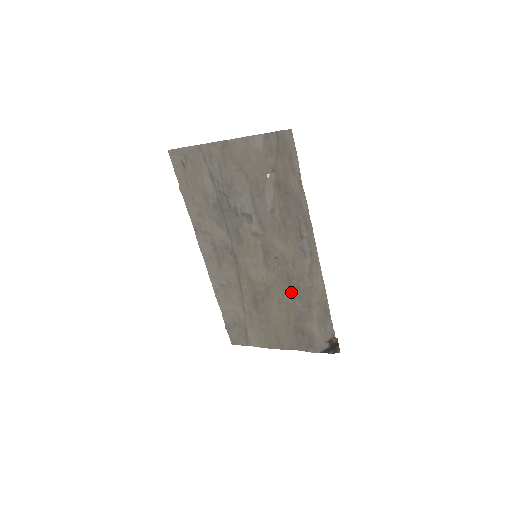
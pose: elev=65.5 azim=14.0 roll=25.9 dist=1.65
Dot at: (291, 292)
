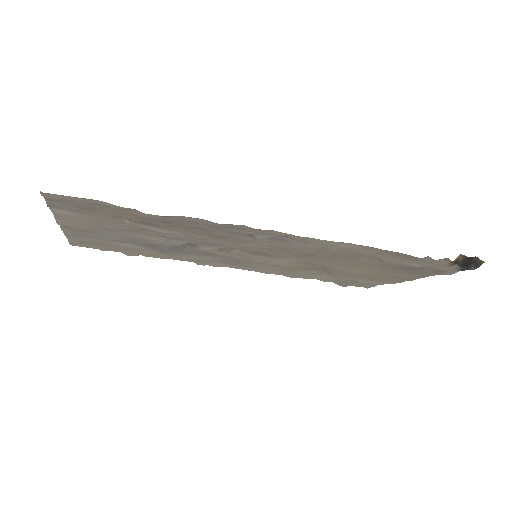
Dot at: (336, 258)
